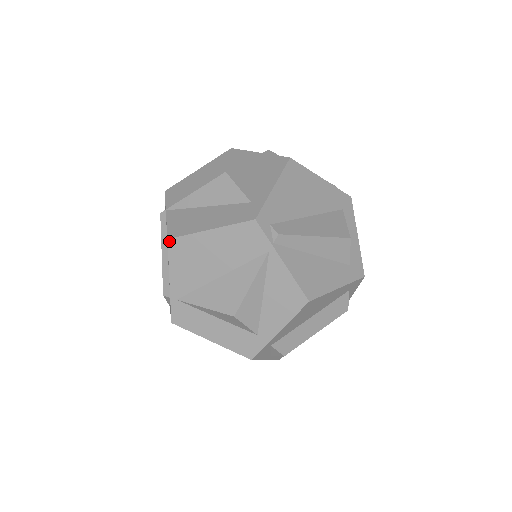
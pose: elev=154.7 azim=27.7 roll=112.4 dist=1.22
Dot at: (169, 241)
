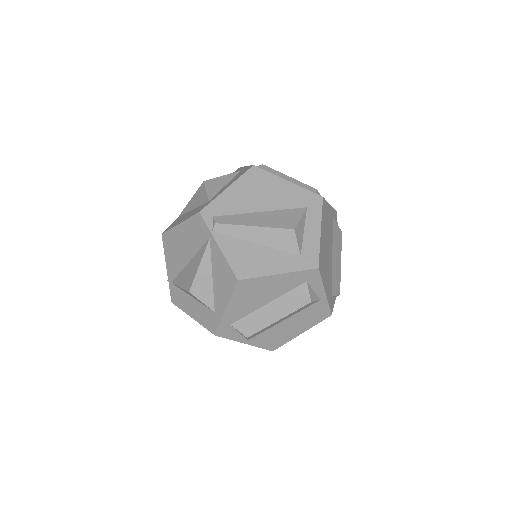
Dot at: (162, 236)
